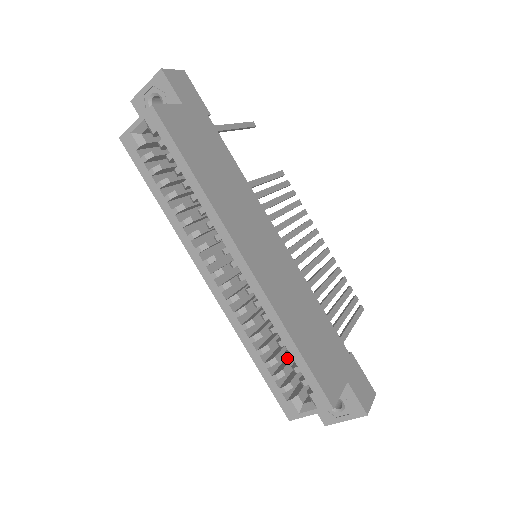
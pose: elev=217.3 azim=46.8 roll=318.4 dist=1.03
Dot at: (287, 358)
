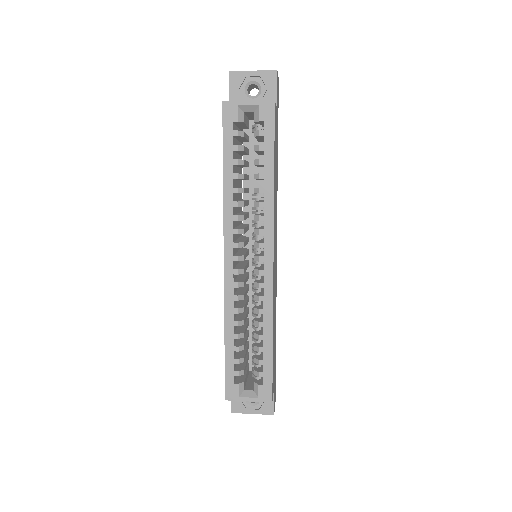
Dot at: (258, 350)
